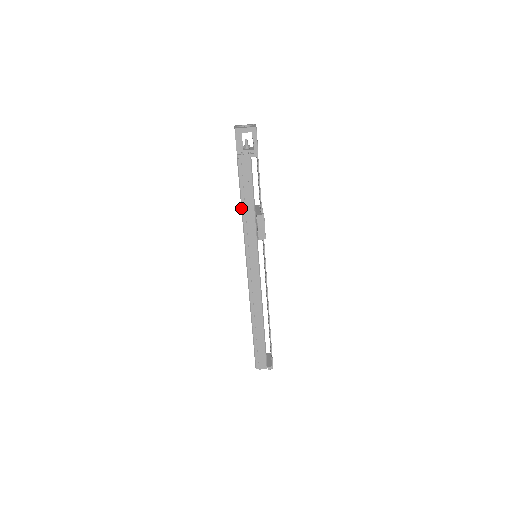
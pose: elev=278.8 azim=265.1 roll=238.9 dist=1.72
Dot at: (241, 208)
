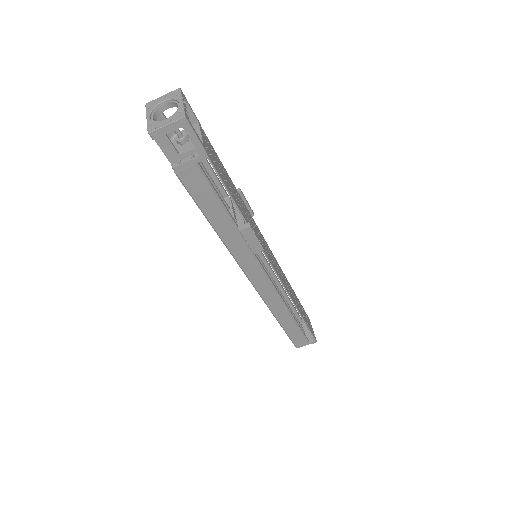
Dot at: (212, 227)
